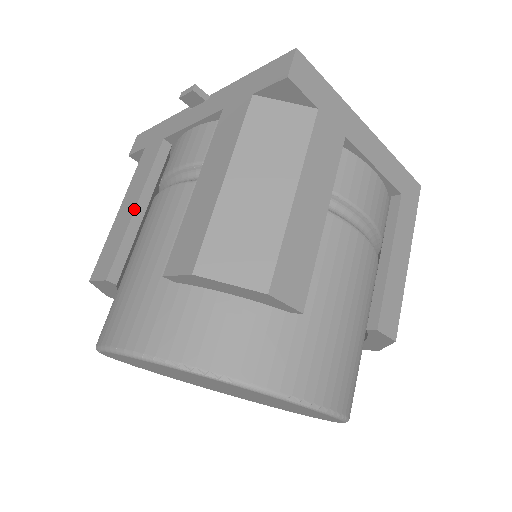
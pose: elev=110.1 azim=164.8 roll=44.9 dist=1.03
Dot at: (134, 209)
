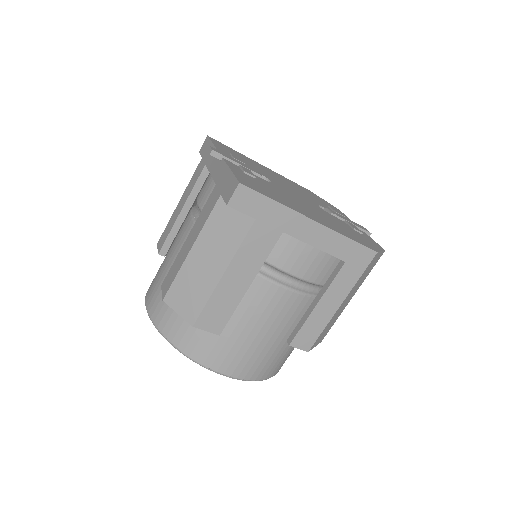
Dot at: (179, 213)
